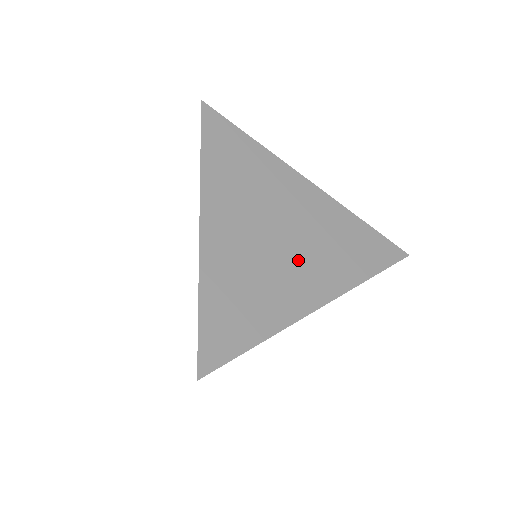
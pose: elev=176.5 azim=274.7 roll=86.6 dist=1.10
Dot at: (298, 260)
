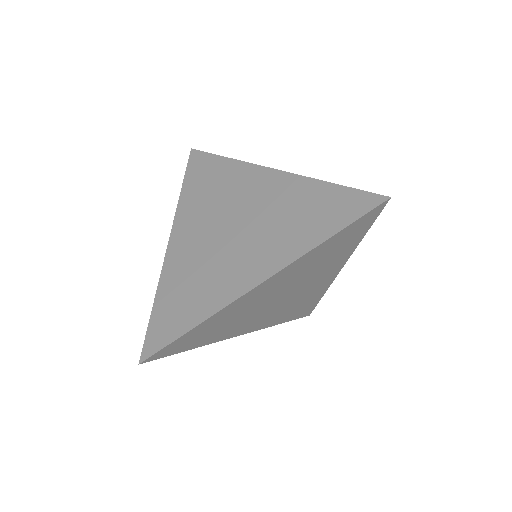
Dot at: (244, 246)
